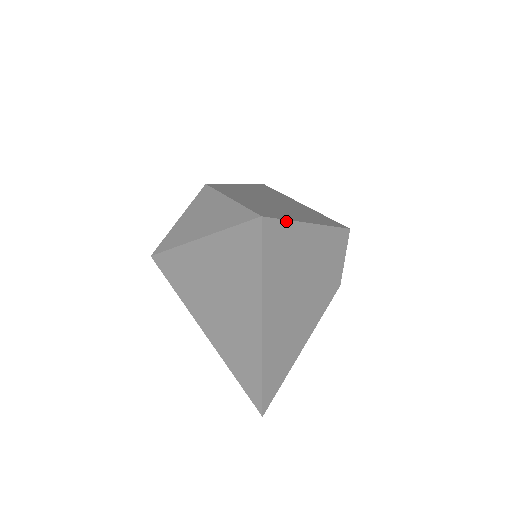
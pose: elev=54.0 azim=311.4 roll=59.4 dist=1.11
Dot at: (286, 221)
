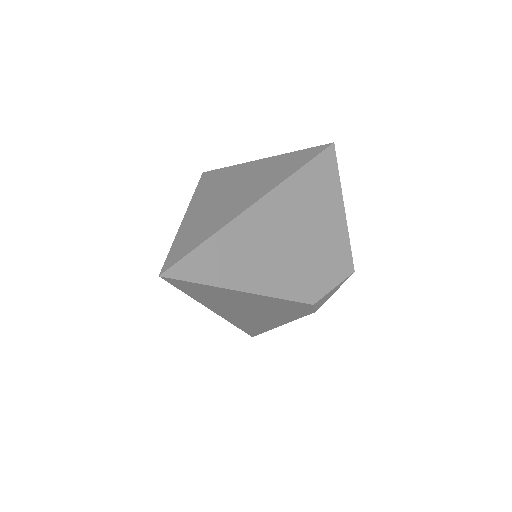
Dot at: (338, 174)
